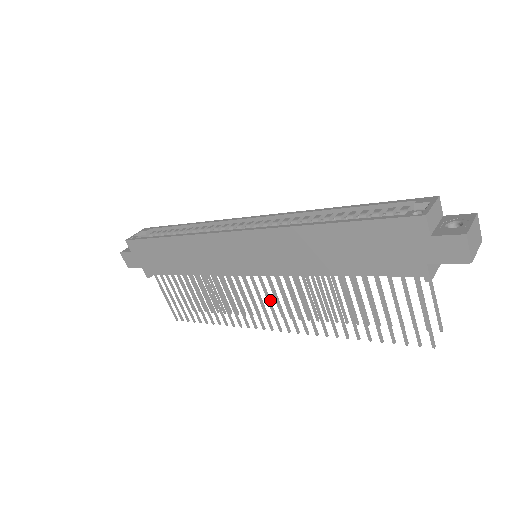
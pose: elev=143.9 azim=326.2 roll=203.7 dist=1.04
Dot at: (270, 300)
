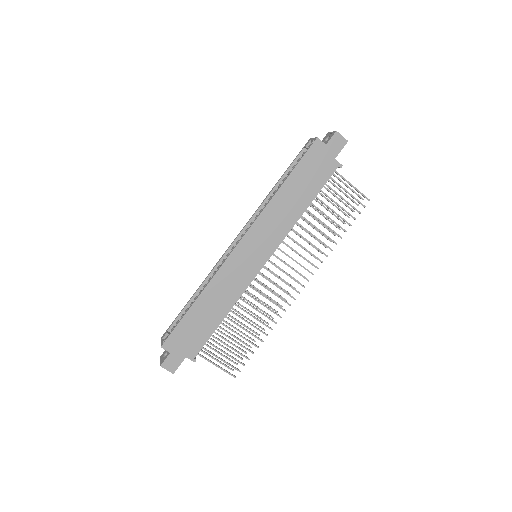
Dot at: (285, 272)
